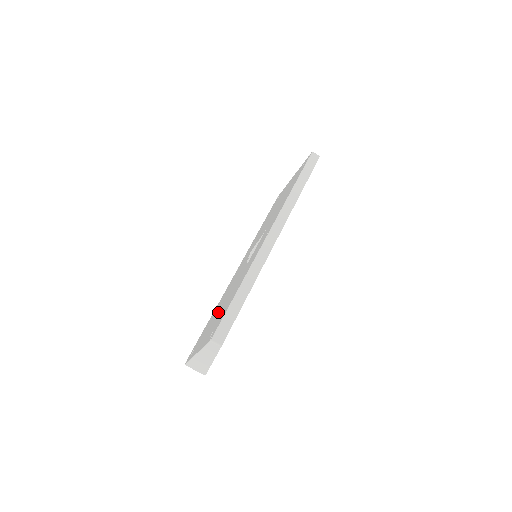
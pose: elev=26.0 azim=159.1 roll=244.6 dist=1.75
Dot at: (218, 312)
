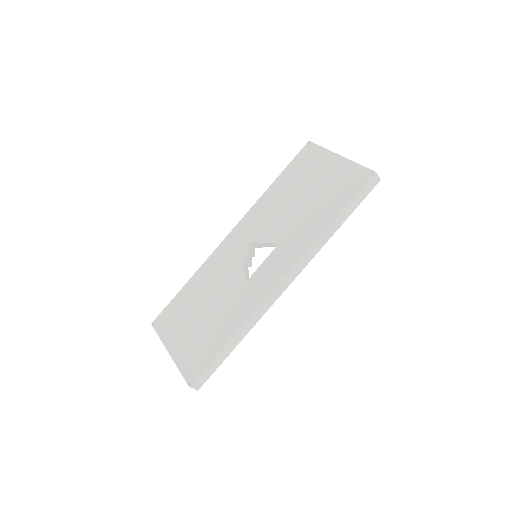
Dot at: (199, 314)
